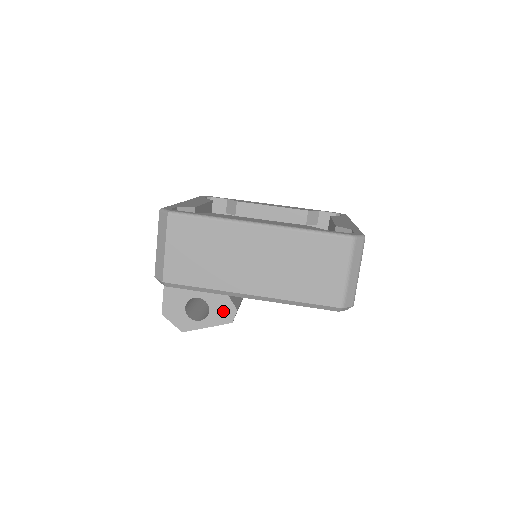
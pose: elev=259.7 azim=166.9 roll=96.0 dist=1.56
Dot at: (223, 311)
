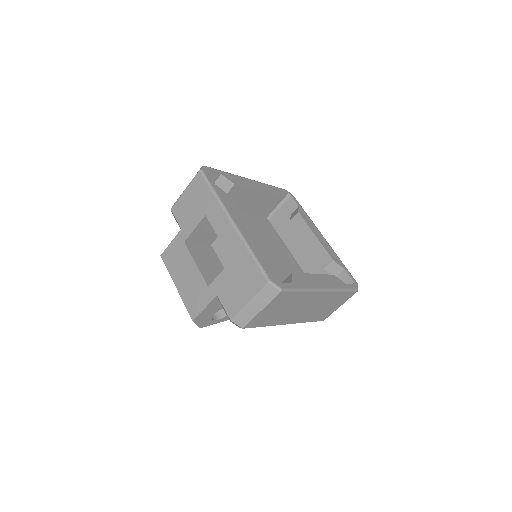
Dot at: occluded
